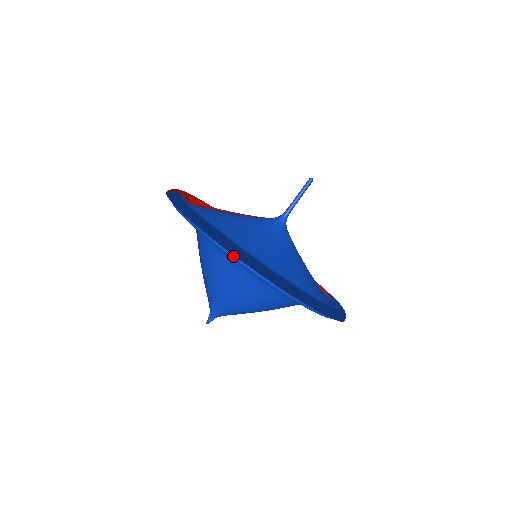
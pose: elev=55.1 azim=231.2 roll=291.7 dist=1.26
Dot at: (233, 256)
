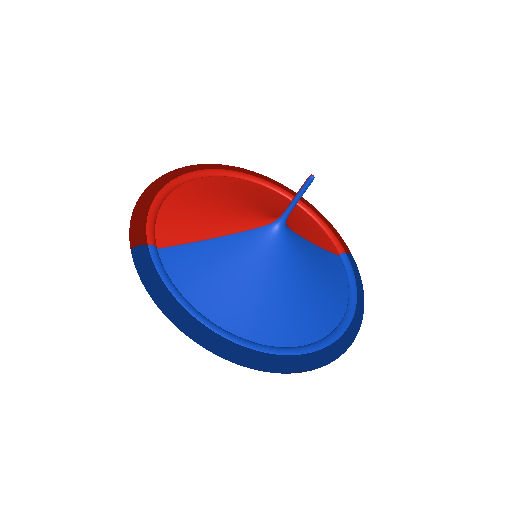
Dot at: occluded
